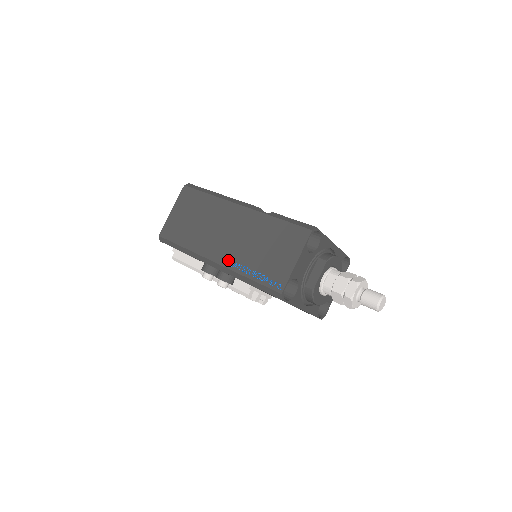
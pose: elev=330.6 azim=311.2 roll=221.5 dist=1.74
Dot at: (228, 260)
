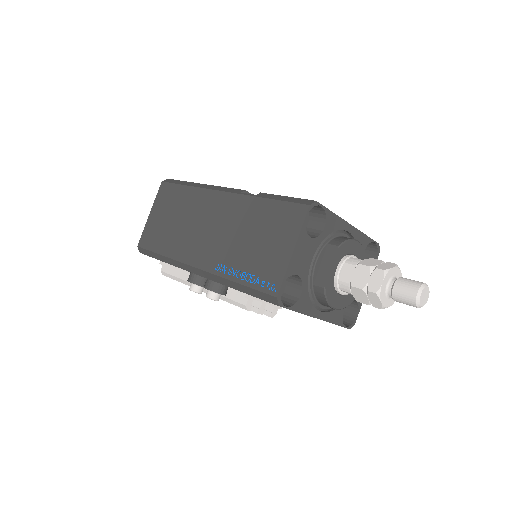
Dot at: (211, 263)
